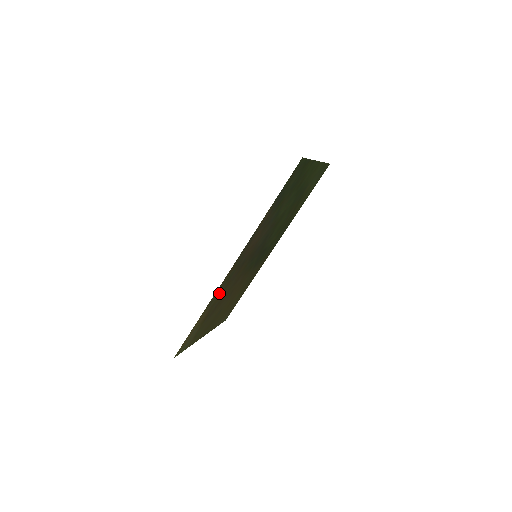
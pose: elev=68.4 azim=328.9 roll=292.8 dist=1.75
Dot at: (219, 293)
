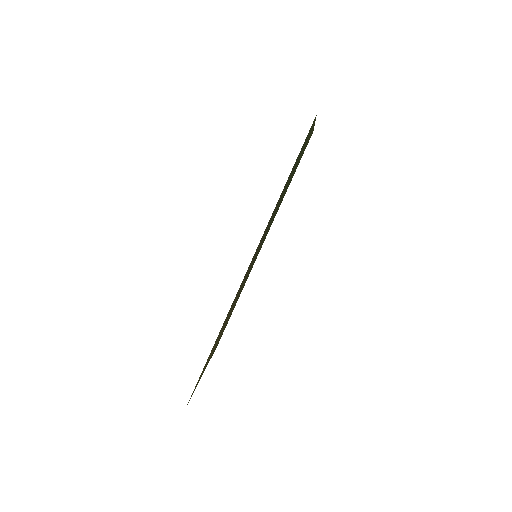
Dot at: (229, 311)
